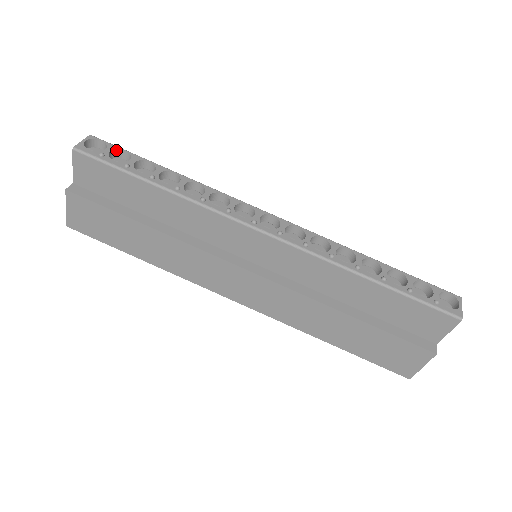
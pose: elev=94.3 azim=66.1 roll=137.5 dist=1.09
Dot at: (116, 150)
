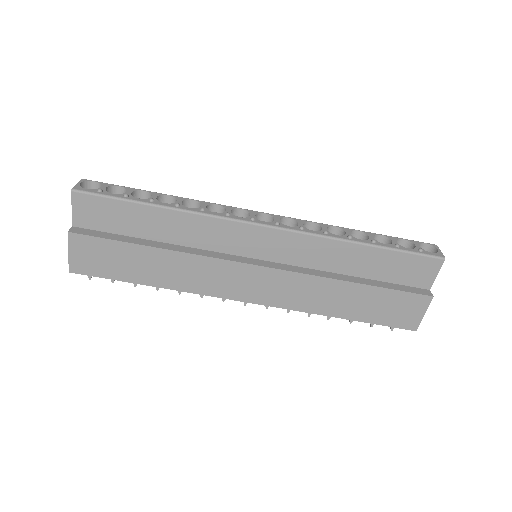
Dot at: (110, 187)
